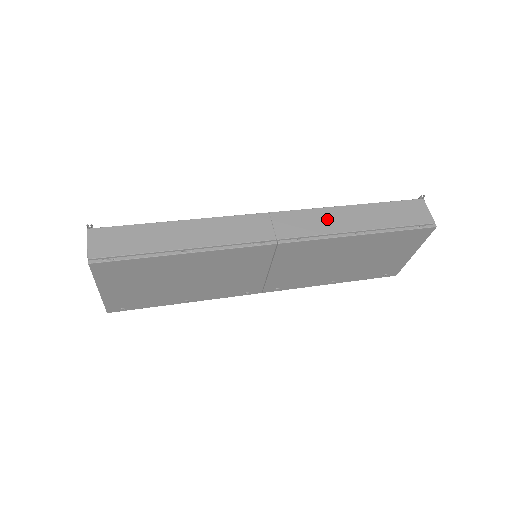
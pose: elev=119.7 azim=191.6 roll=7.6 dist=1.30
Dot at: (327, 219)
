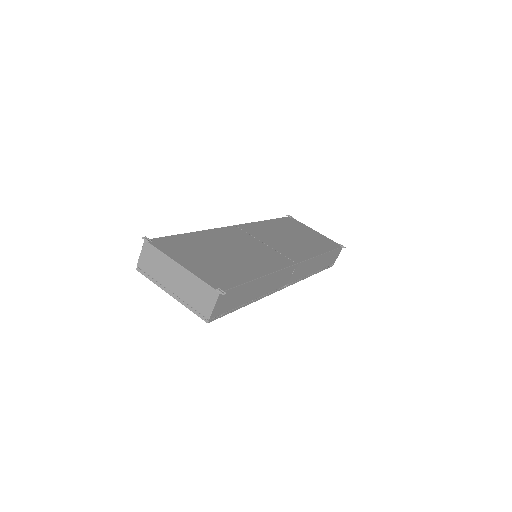
Dot at: (310, 266)
